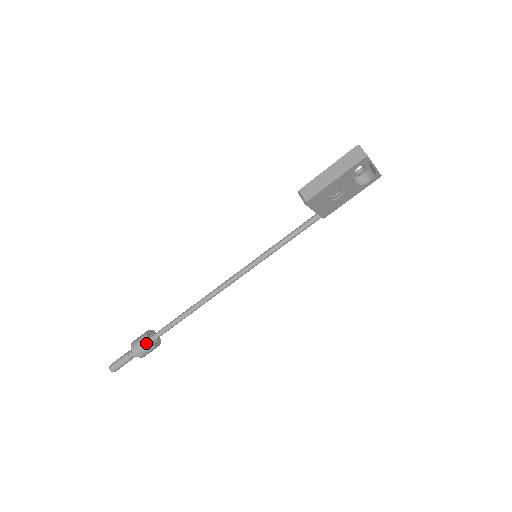
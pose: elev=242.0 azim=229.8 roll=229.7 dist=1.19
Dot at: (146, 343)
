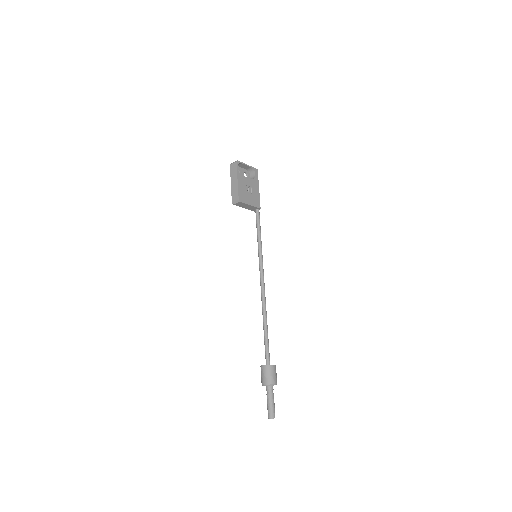
Dot at: (266, 369)
